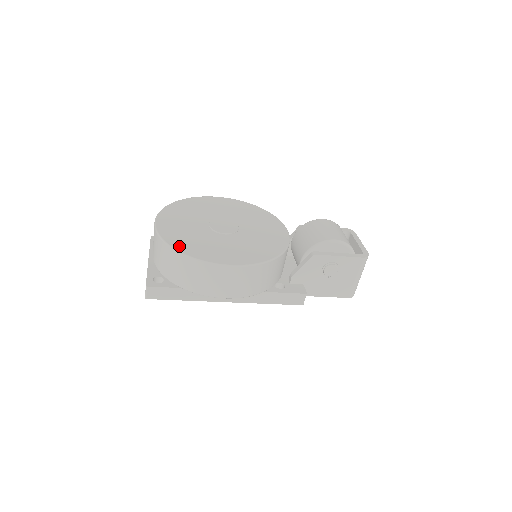
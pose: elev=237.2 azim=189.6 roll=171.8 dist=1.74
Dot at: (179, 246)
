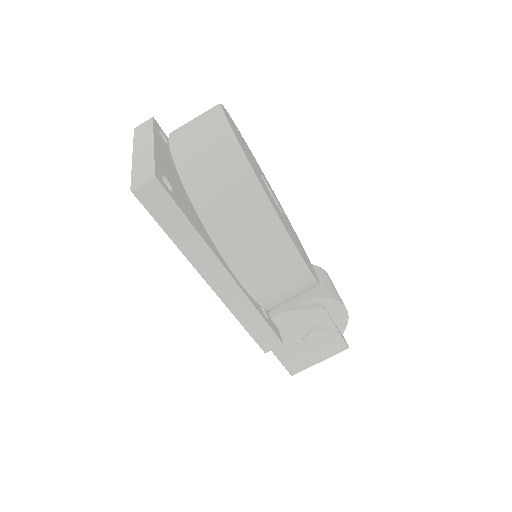
Dot at: occluded
